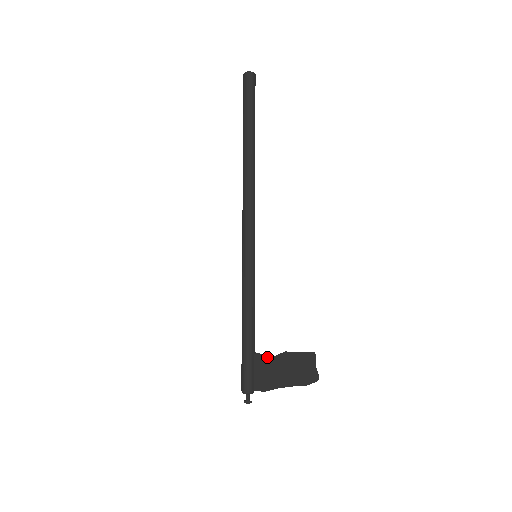
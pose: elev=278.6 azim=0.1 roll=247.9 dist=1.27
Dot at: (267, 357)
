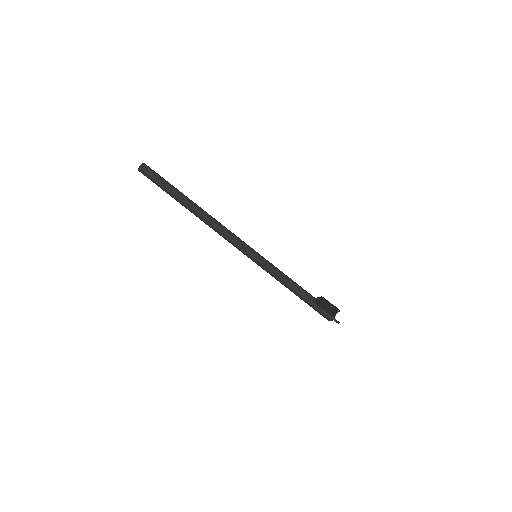
Dot at: (316, 302)
